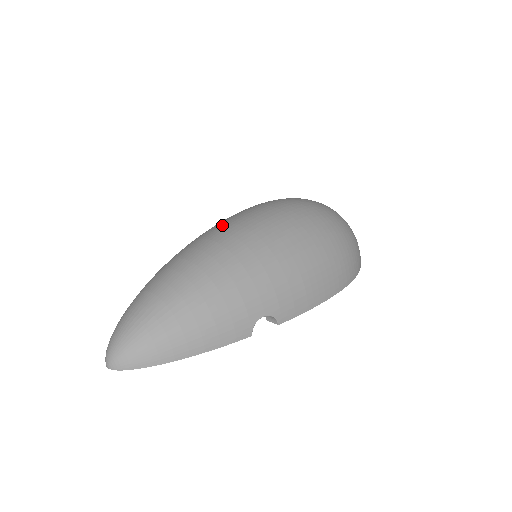
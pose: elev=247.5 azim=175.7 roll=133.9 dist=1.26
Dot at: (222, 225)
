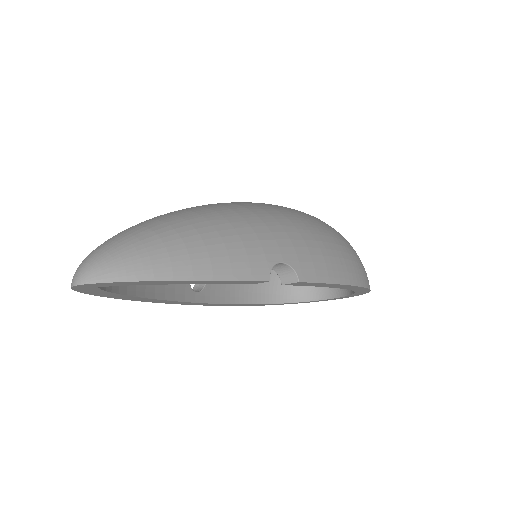
Dot at: occluded
